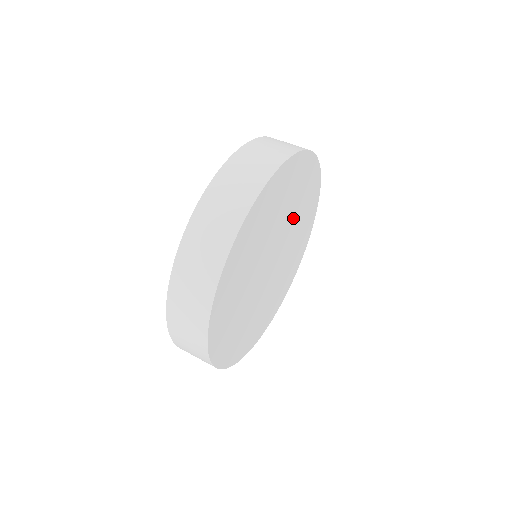
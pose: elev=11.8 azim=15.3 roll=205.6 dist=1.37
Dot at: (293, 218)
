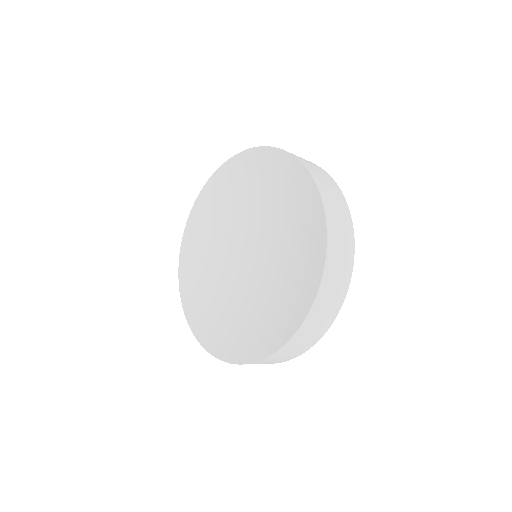
Dot at: occluded
